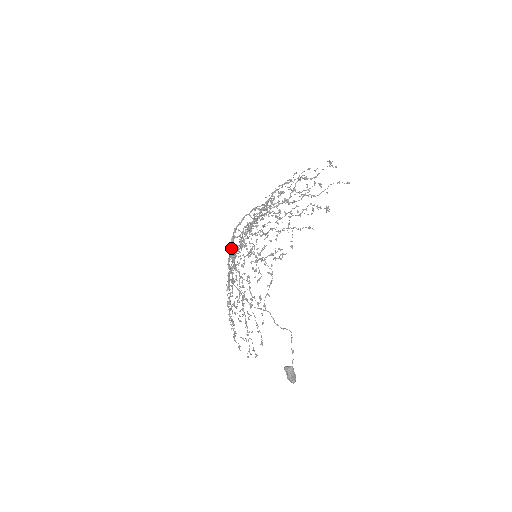
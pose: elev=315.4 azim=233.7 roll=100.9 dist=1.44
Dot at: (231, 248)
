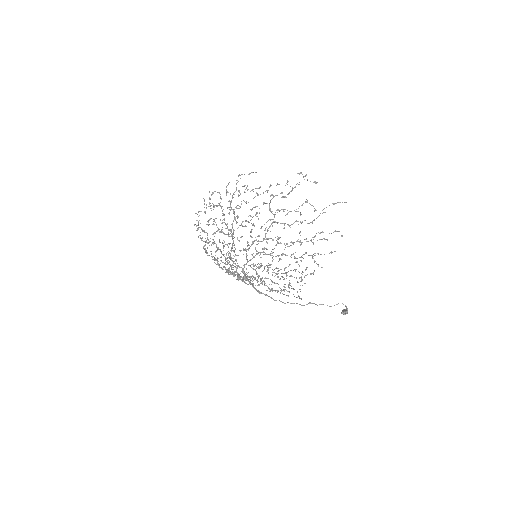
Dot at: (246, 278)
